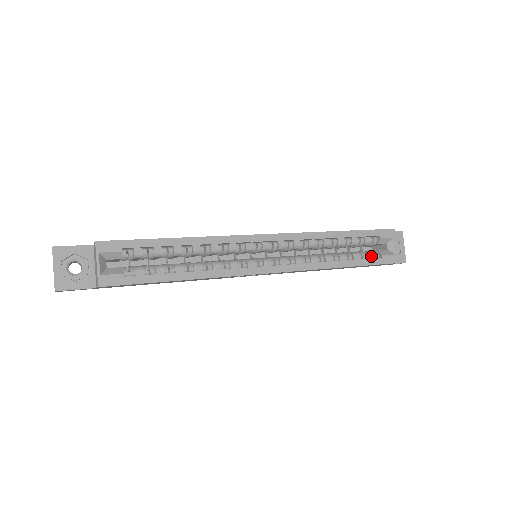
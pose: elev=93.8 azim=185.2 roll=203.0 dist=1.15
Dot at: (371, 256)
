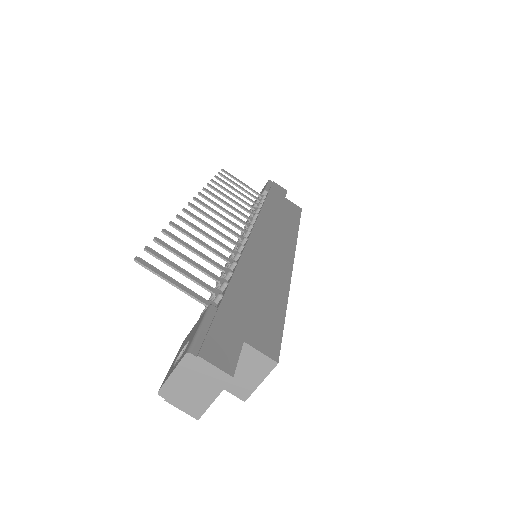
Dot at: occluded
